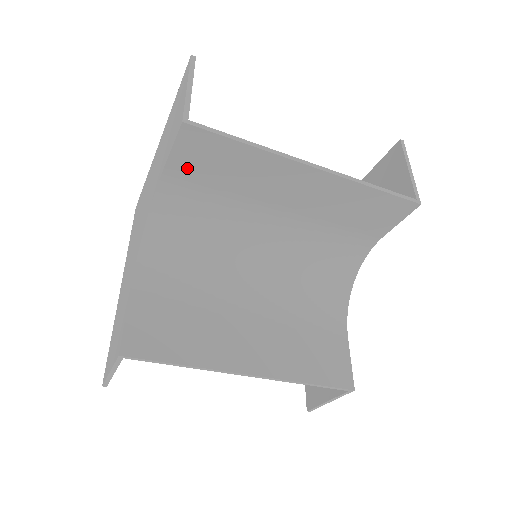
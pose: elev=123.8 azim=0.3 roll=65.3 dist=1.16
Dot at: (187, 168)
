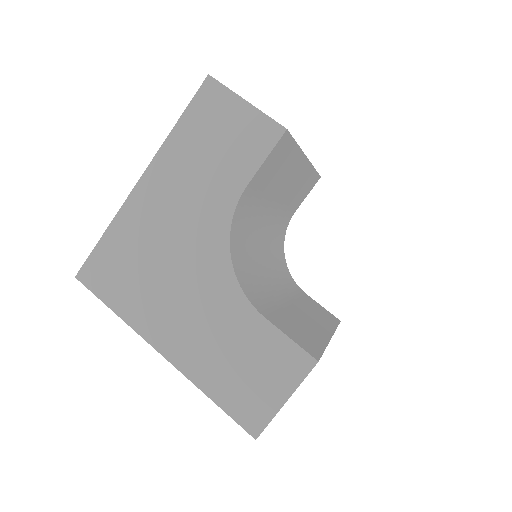
Dot at: (260, 178)
